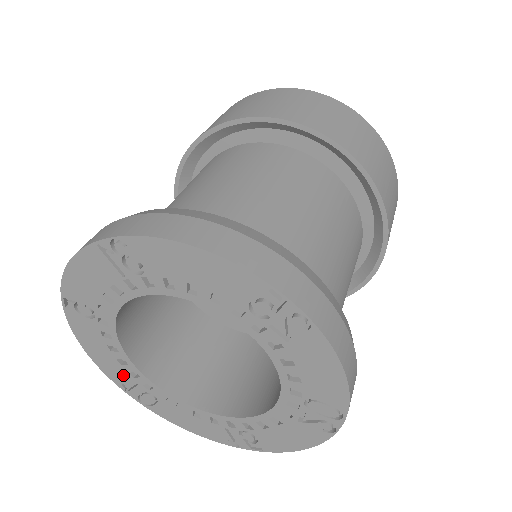
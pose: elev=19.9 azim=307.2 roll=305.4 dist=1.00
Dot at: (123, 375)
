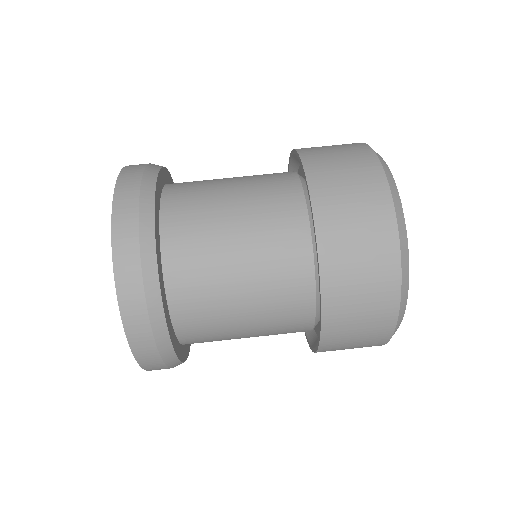
Dot at: occluded
